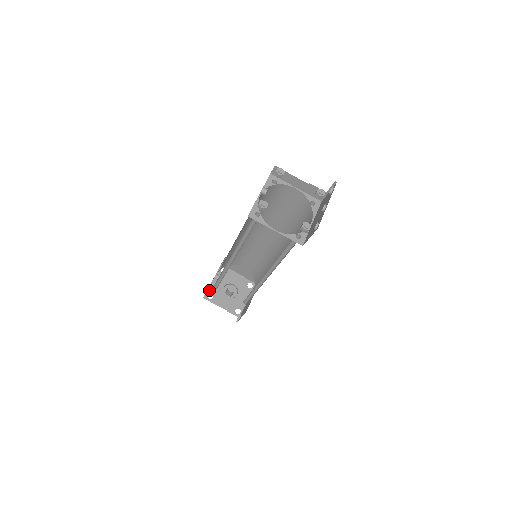
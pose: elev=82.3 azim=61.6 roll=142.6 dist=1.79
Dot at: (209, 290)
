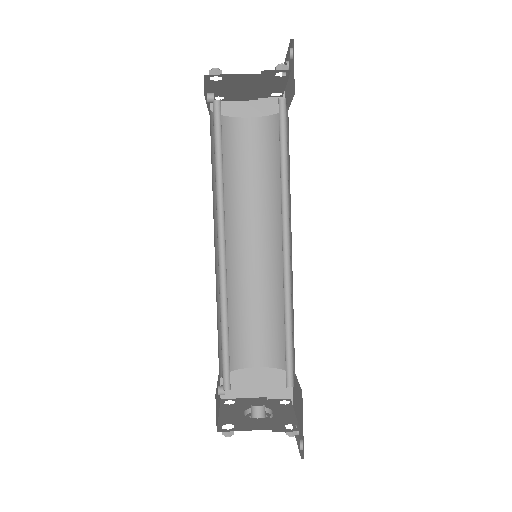
Dot at: (221, 422)
